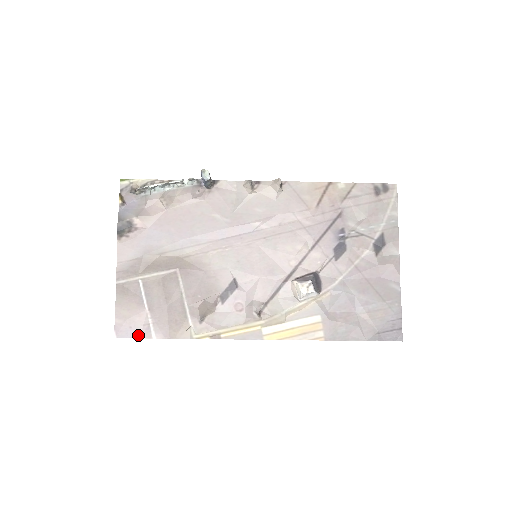
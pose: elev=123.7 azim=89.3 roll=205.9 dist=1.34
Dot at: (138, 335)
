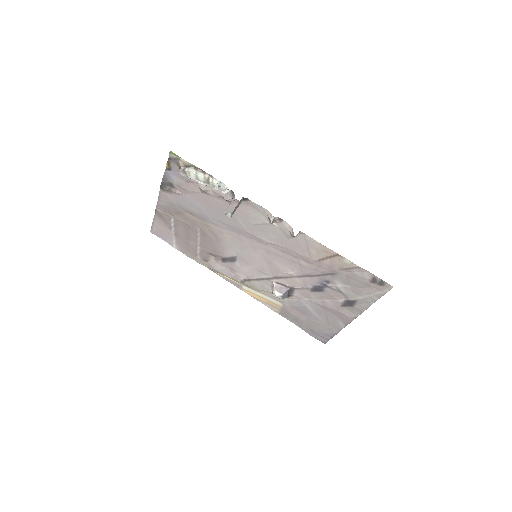
Dot at: (165, 240)
